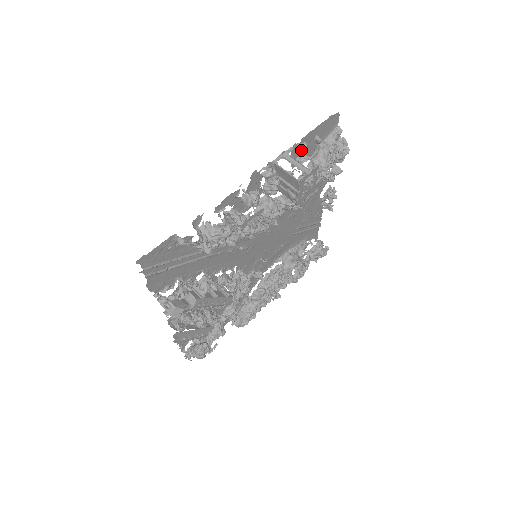
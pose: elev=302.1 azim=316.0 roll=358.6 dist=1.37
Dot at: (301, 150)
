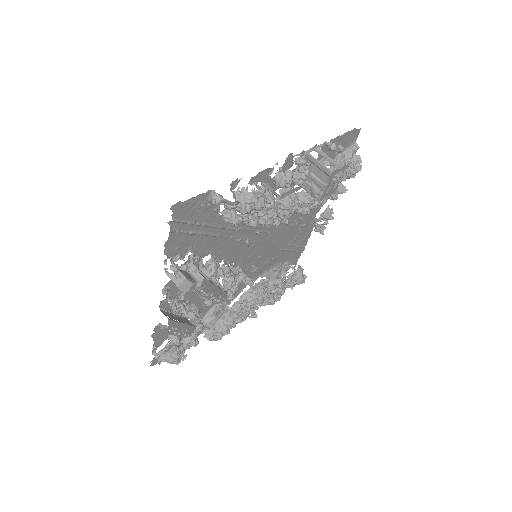
Dot at: occluded
